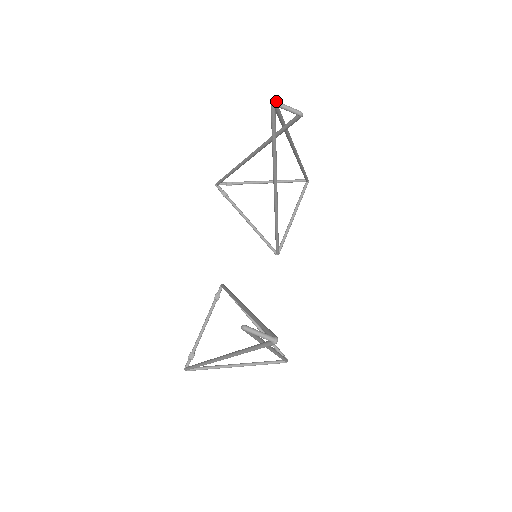
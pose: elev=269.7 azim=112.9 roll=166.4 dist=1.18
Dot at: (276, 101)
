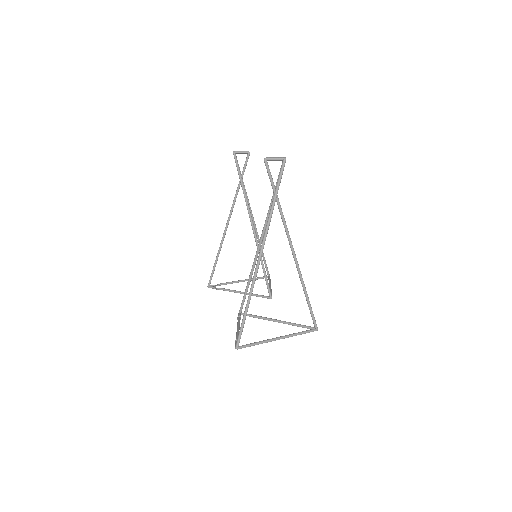
Dot at: (235, 151)
